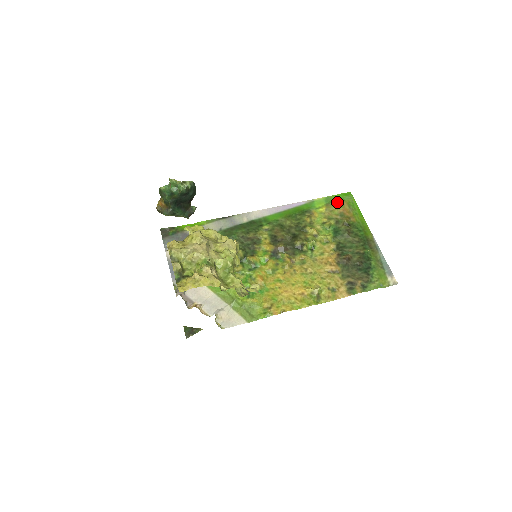
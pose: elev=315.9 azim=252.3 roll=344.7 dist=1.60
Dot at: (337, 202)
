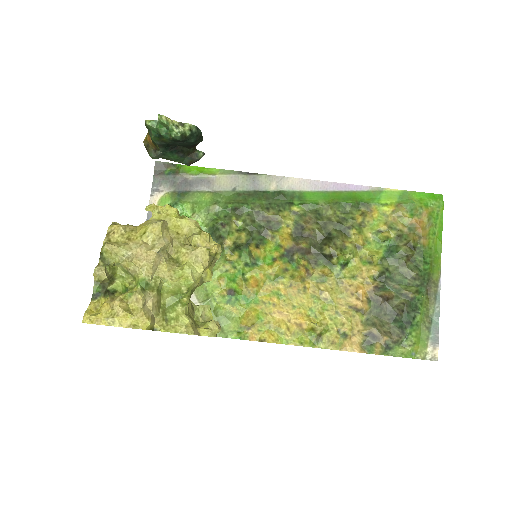
Dot at: (415, 205)
